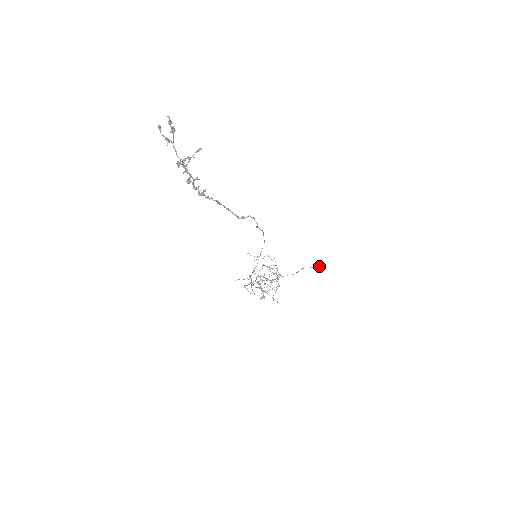
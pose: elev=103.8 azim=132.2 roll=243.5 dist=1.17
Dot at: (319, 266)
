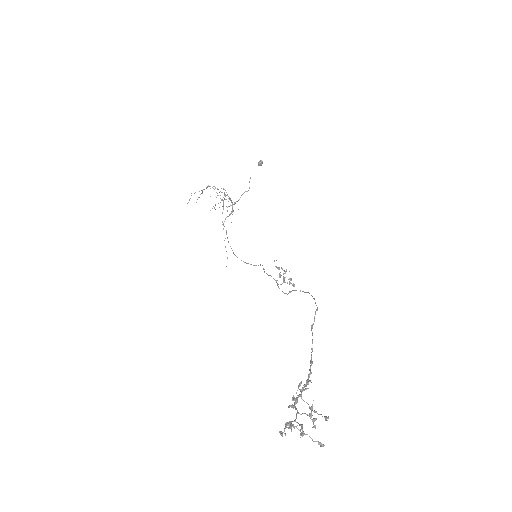
Dot at: (260, 161)
